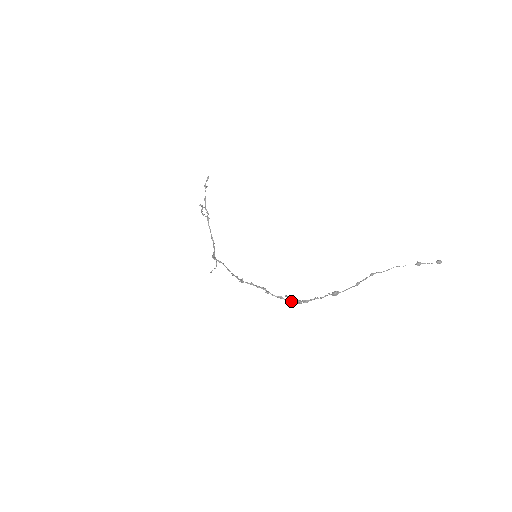
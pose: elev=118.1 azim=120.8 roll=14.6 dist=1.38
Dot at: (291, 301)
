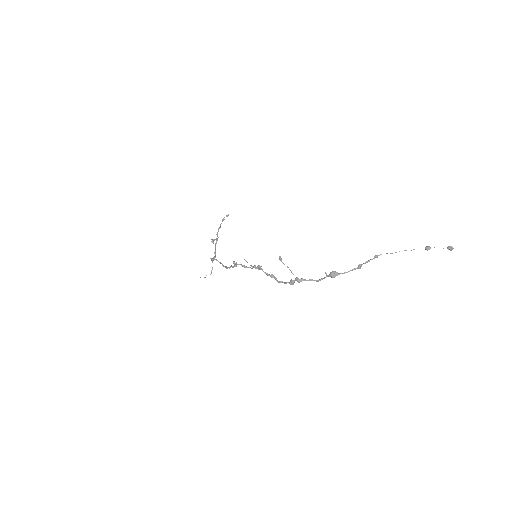
Dot at: (283, 282)
